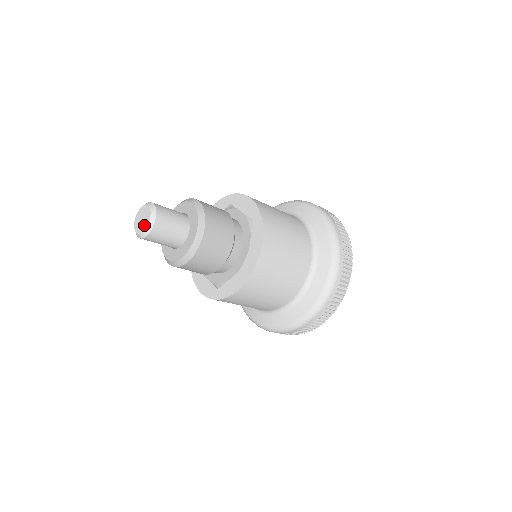
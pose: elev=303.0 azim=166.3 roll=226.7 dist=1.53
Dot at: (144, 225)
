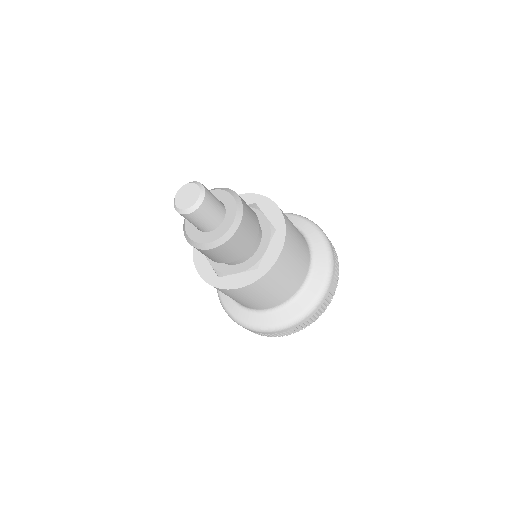
Dot at: (195, 195)
